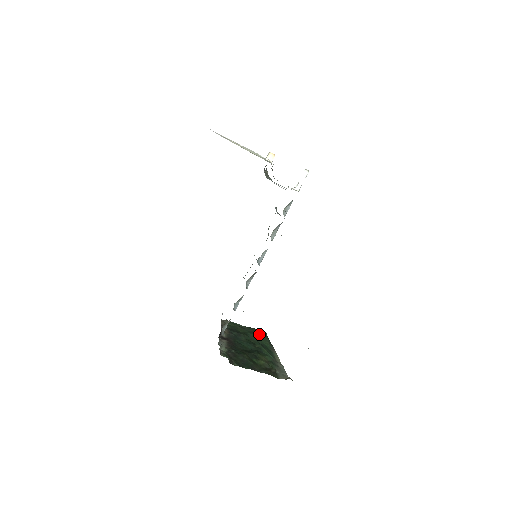
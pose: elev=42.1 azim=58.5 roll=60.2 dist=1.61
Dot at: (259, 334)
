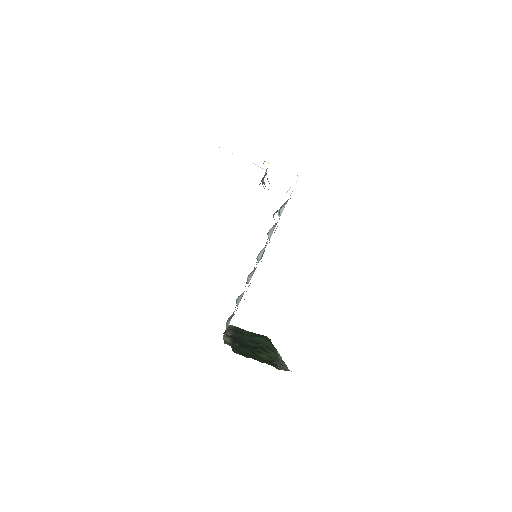
Dot at: (263, 338)
